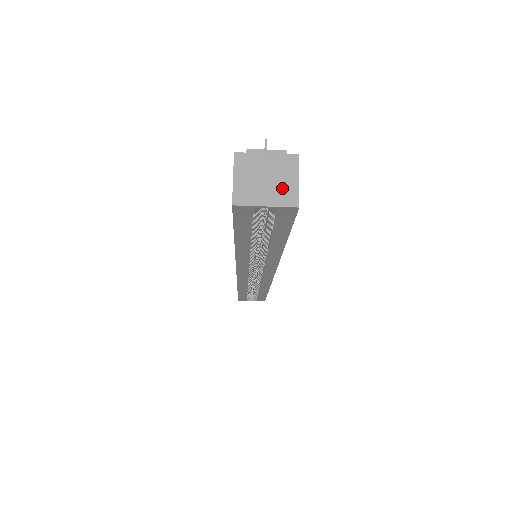
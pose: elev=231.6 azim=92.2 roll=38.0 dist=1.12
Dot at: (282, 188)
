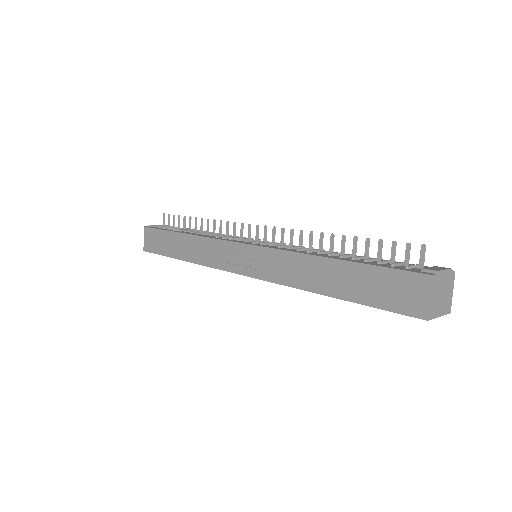
Dot at: (447, 300)
